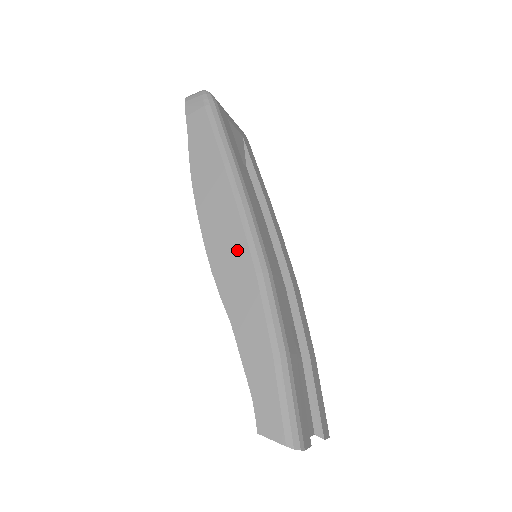
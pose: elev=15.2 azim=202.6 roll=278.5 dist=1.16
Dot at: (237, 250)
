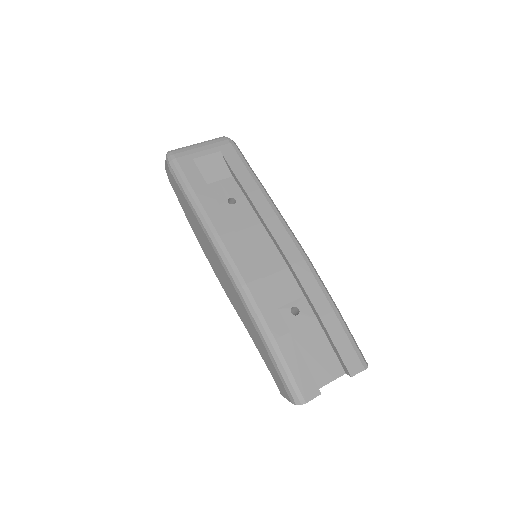
Dot at: (224, 275)
